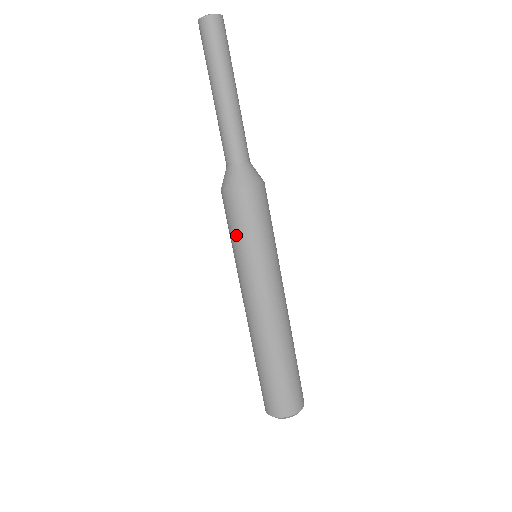
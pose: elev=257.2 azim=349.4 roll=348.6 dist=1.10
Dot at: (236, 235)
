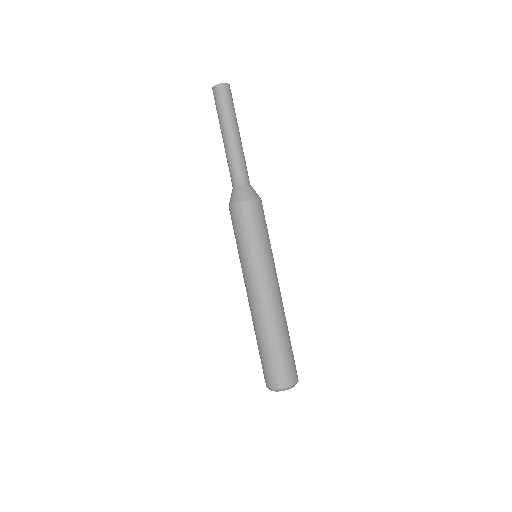
Dot at: (251, 235)
